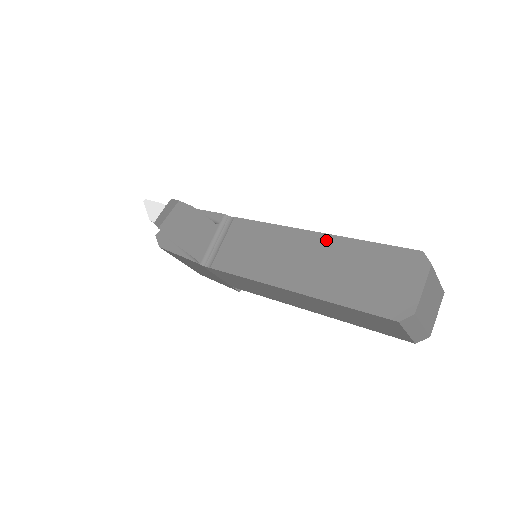
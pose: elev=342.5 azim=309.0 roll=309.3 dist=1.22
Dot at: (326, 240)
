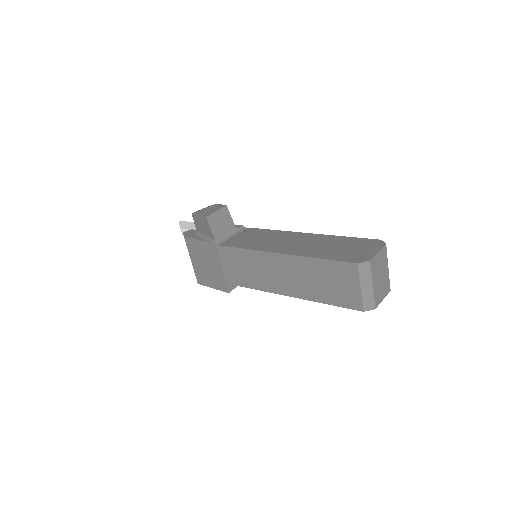
Dot at: (315, 236)
